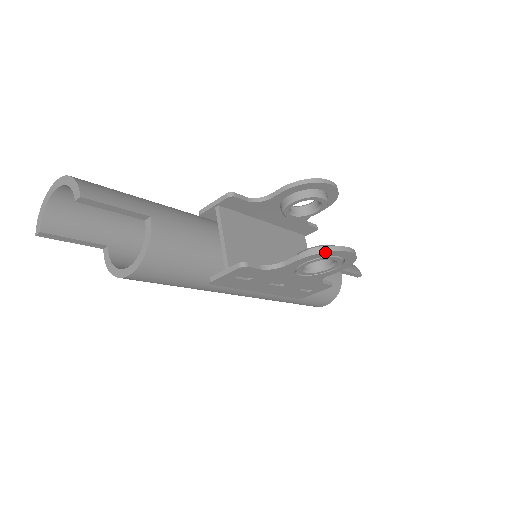
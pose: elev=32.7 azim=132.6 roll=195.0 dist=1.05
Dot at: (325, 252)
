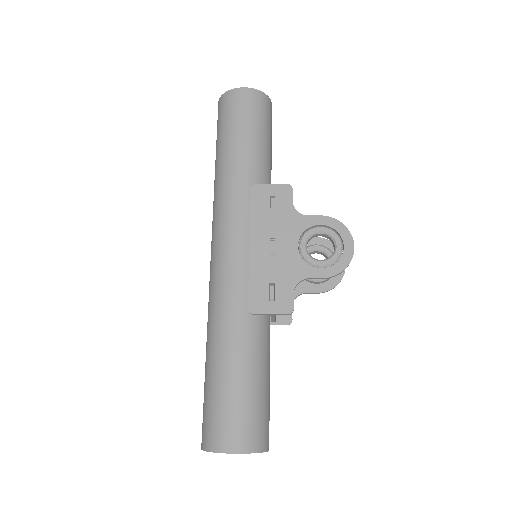
Dot at: occluded
